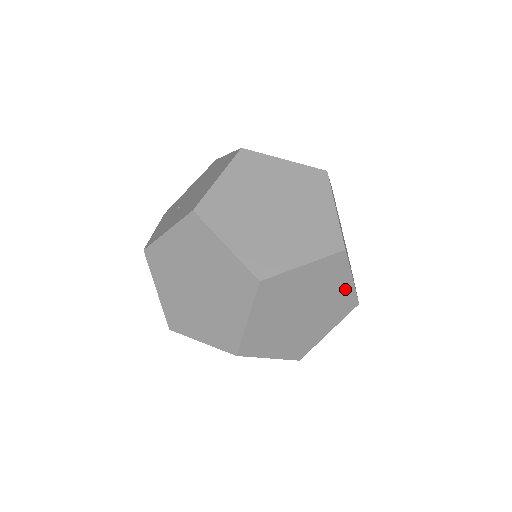
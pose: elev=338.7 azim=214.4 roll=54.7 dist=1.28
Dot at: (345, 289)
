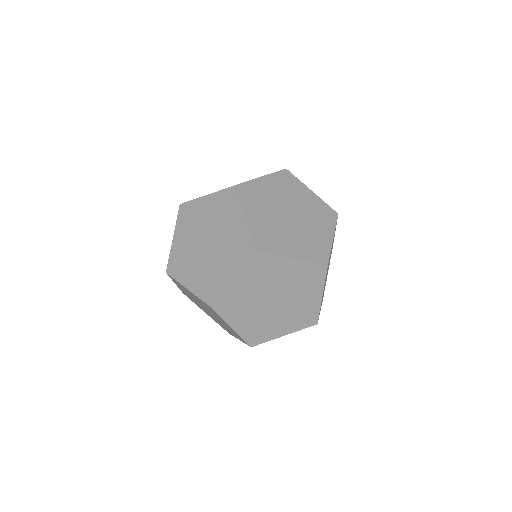
Dot at: (313, 302)
